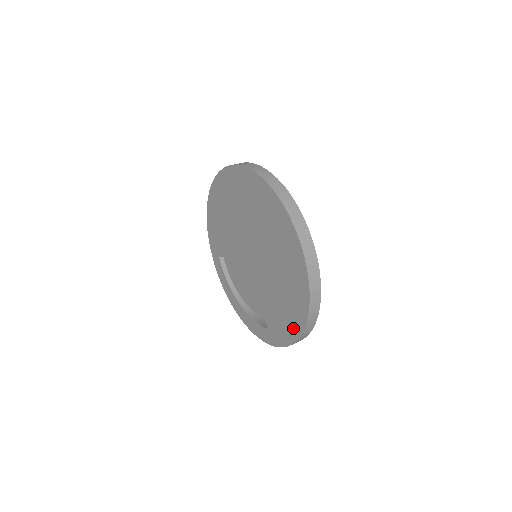
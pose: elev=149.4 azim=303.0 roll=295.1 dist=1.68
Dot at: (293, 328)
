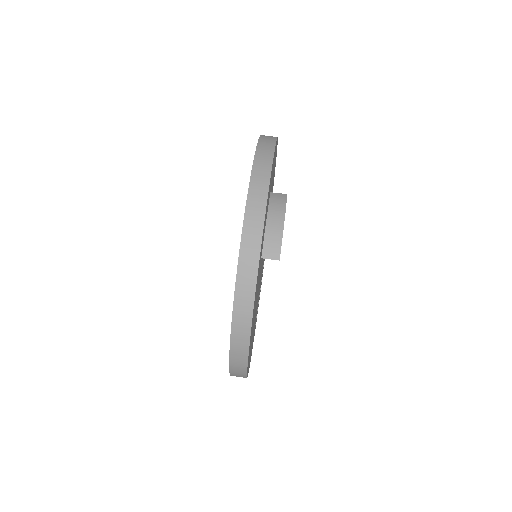
Dot at: occluded
